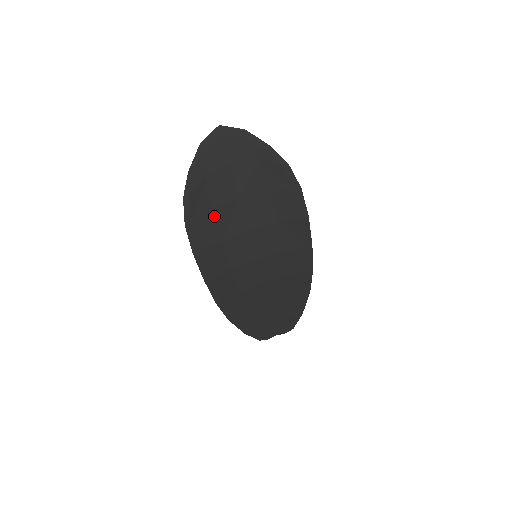
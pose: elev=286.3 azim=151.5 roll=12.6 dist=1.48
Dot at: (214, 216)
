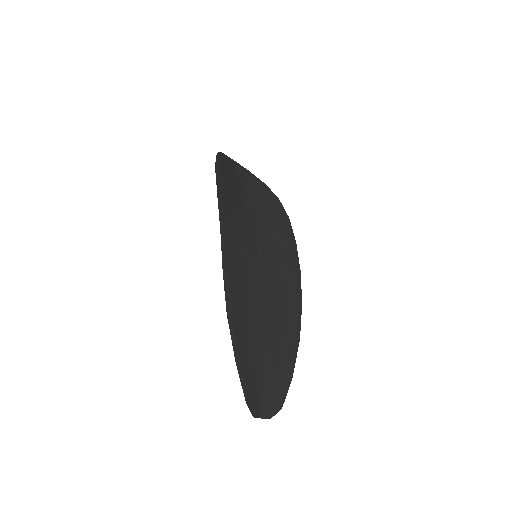
Dot at: (232, 190)
